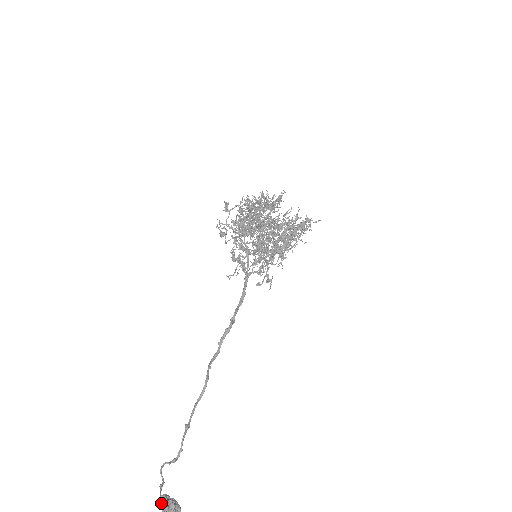
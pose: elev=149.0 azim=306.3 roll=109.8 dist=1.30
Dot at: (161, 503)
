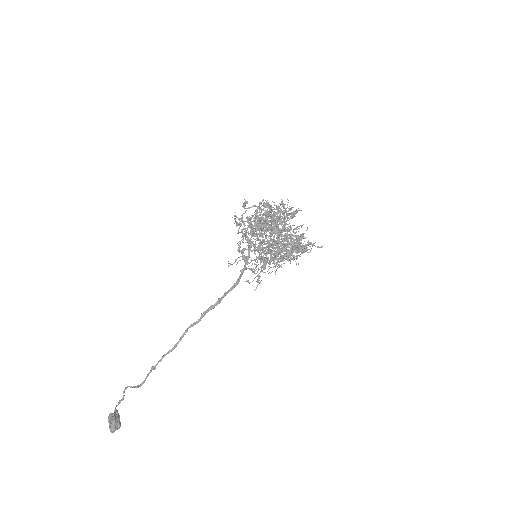
Dot at: (109, 416)
